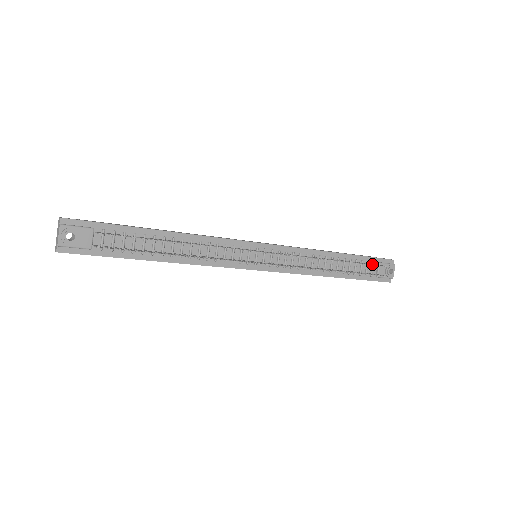
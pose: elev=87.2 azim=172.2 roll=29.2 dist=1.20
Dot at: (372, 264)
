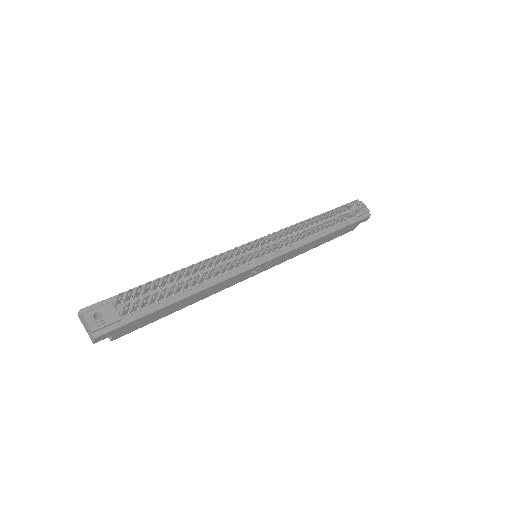
Dot at: (344, 207)
